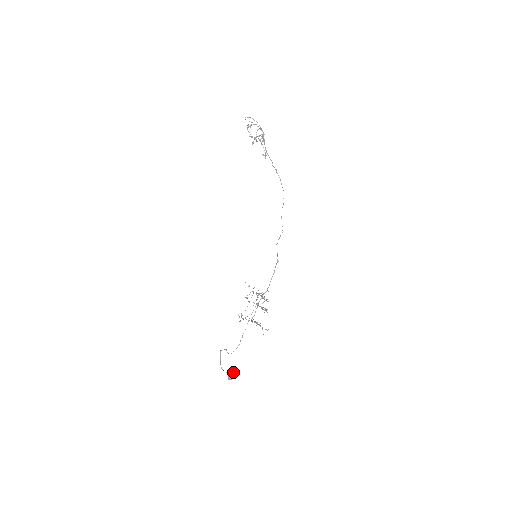
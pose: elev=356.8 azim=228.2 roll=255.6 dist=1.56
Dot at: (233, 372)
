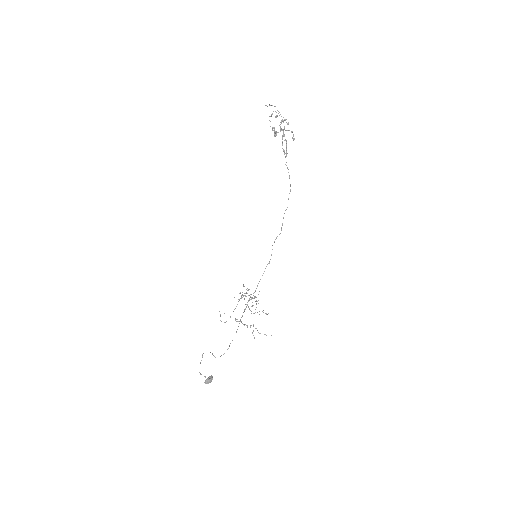
Dot at: occluded
